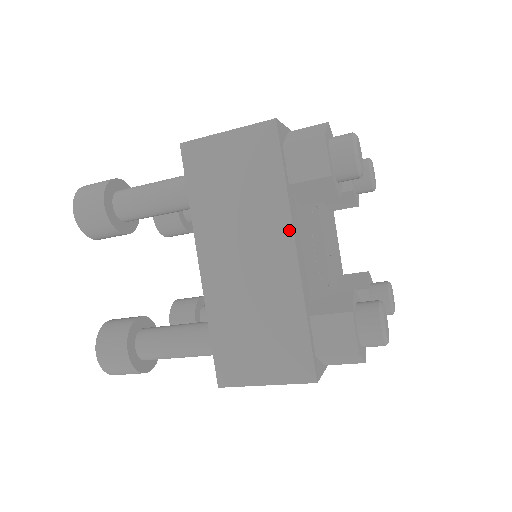
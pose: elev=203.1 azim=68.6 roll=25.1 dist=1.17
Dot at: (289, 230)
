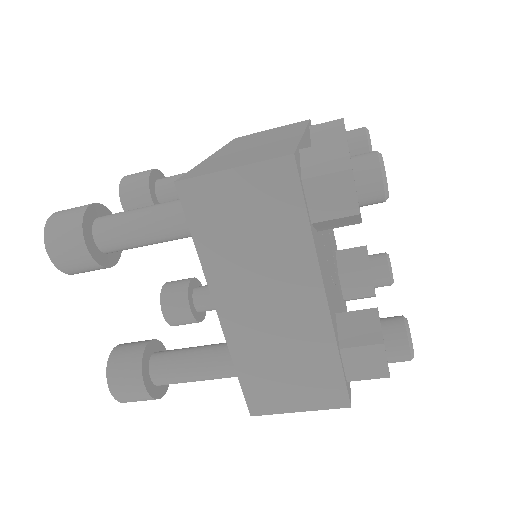
Dot at: (316, 275)
